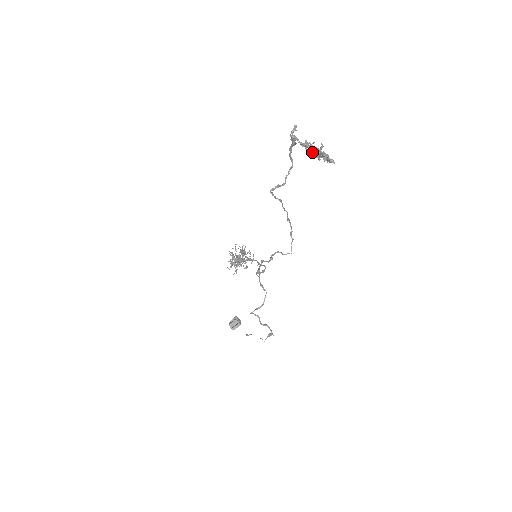
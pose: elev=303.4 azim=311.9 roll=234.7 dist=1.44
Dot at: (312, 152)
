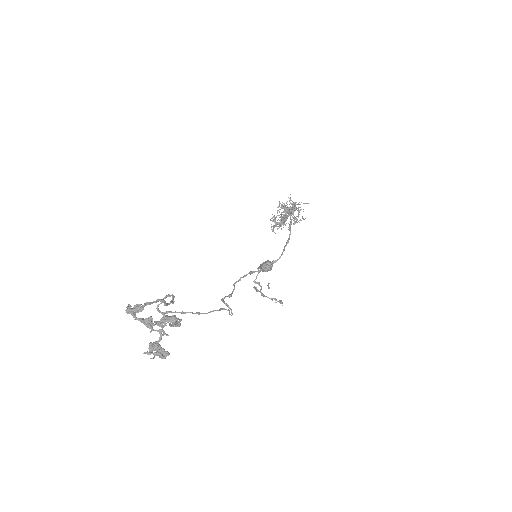
Dot at: (161, 324)
